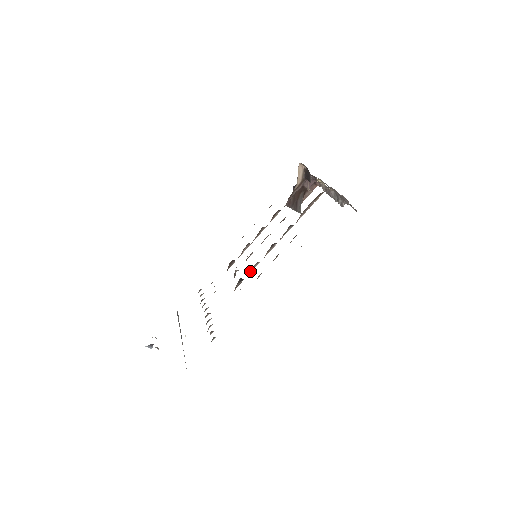
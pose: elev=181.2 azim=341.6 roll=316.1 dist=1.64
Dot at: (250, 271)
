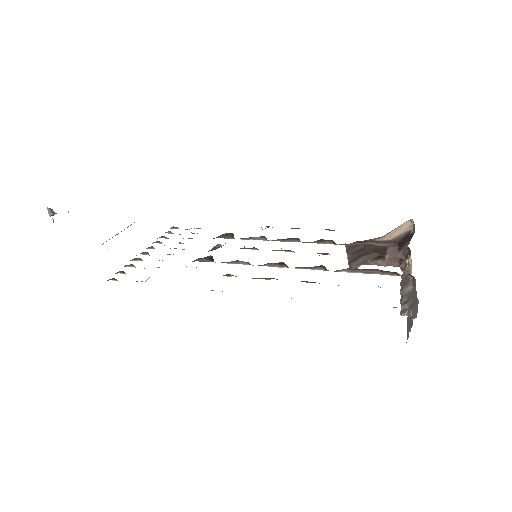
Dot at: occluded
